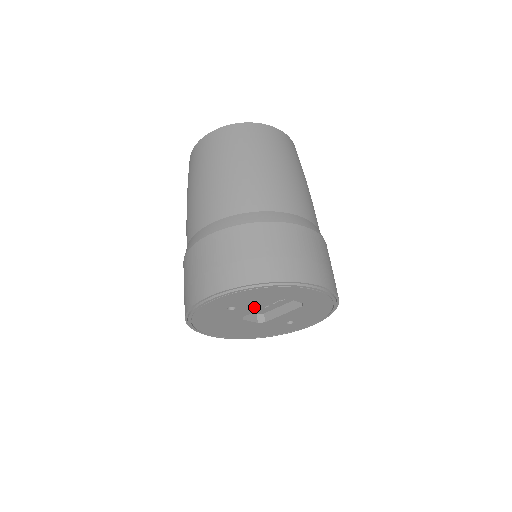
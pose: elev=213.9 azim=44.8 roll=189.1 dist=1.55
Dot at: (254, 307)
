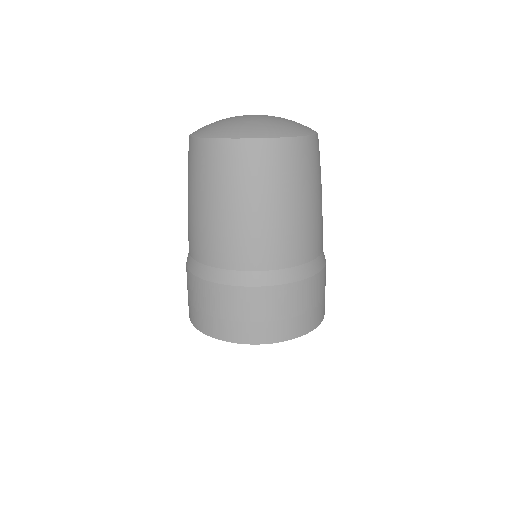
Dot at: occluded
